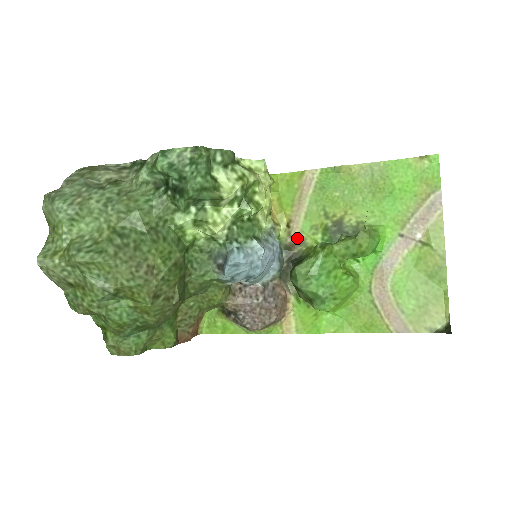
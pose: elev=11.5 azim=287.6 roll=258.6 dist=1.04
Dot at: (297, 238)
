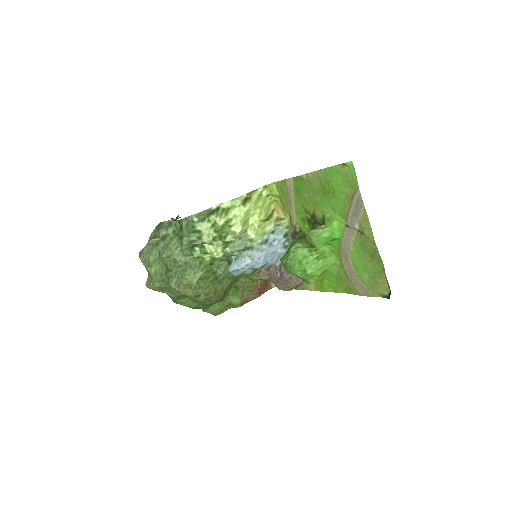
Dot at: (296, 227)
